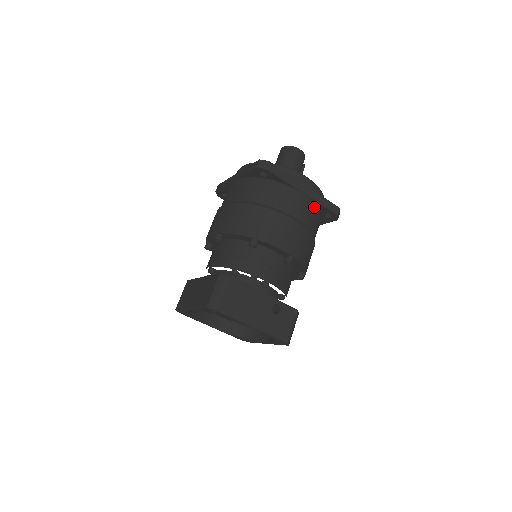
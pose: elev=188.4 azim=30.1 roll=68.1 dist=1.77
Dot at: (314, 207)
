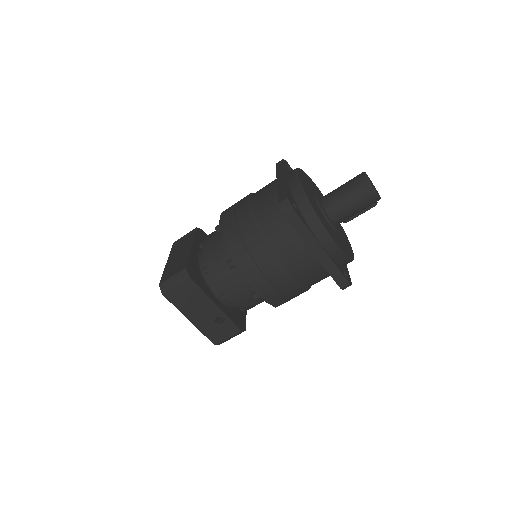
Dot at: (321, 268)
